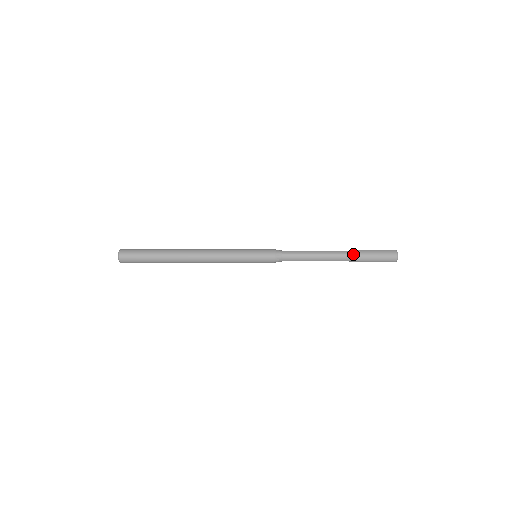
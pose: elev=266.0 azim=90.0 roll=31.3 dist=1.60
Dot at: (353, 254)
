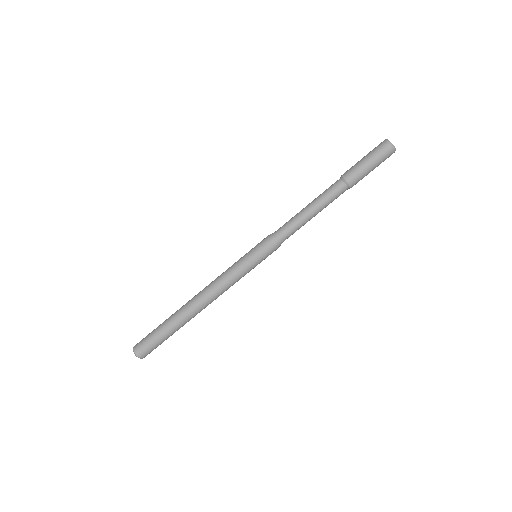
Dot at: (346, 179)
